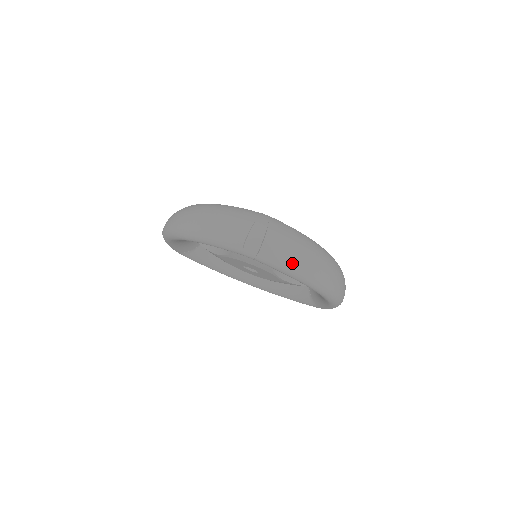
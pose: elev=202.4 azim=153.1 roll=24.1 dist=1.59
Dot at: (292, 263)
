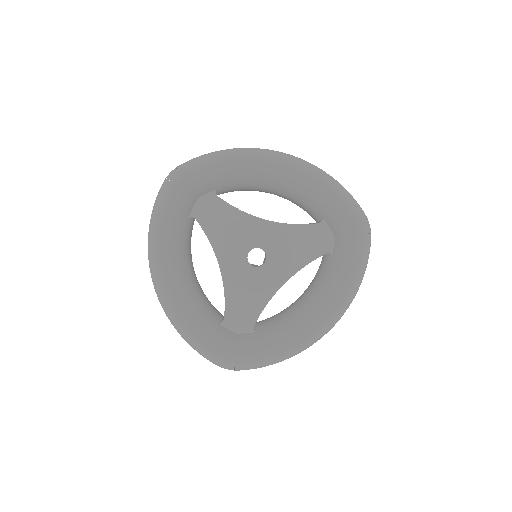
Dot at: (208, 154)
